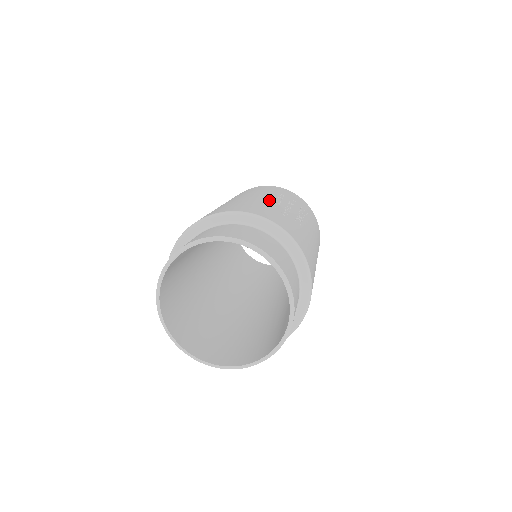
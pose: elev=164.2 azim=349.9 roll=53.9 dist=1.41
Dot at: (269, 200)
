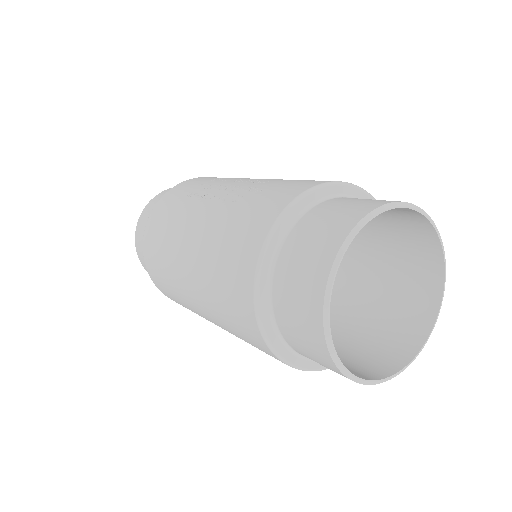
Dot at: (216, 204)
